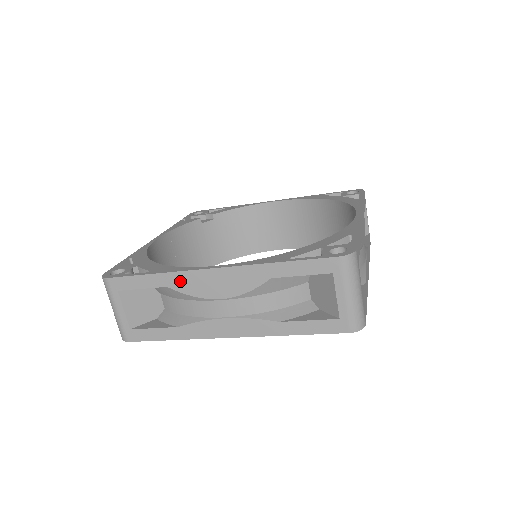
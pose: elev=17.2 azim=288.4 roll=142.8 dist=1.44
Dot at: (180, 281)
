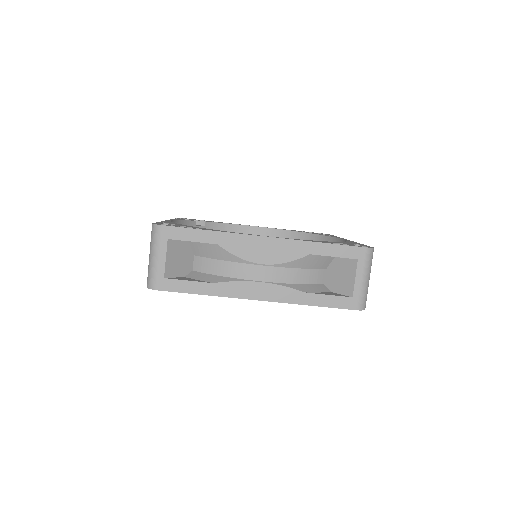
Dot at: (232, 242)
